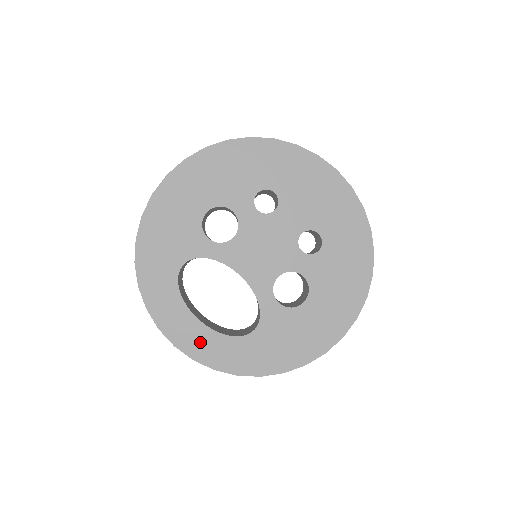
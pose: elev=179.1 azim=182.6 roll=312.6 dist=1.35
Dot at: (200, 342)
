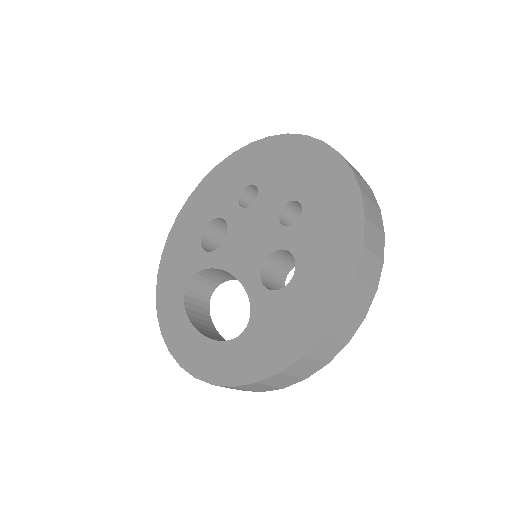
Dot at: (200, 356)
